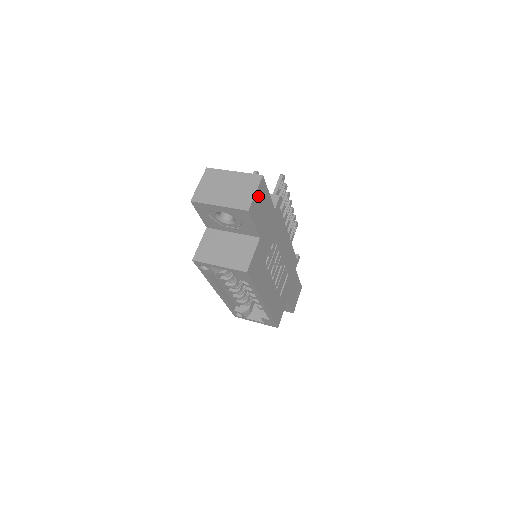
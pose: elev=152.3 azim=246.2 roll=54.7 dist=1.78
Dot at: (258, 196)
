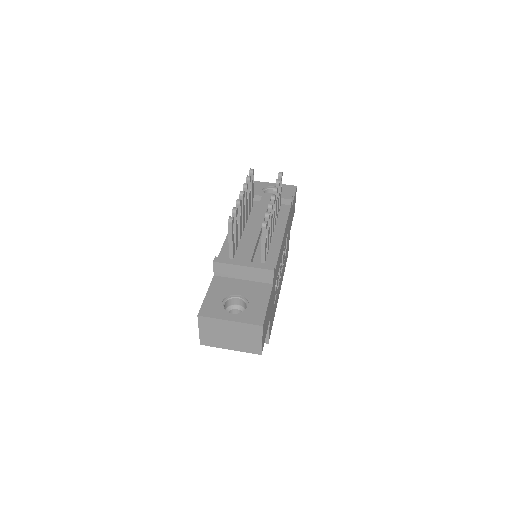
Dot at: (263, 333)
